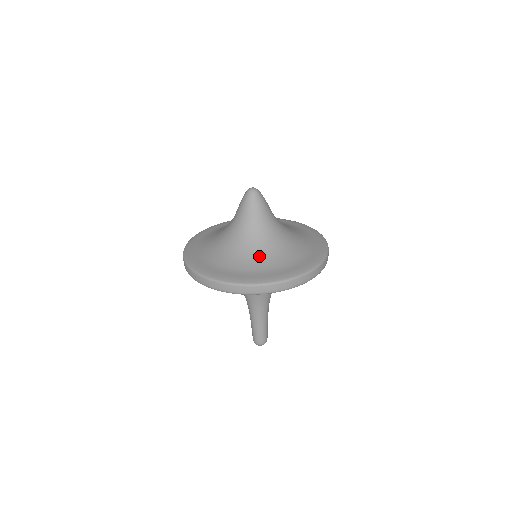
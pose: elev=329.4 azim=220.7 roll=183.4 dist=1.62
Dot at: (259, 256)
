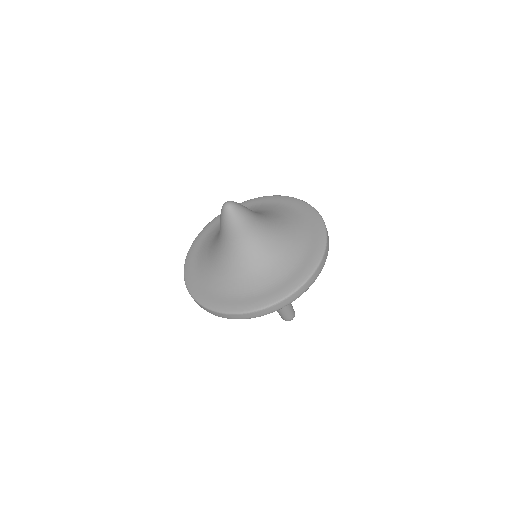
Dot at: (232, 276)
